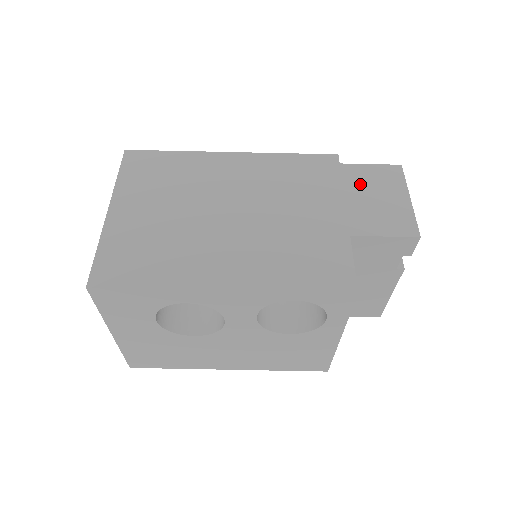
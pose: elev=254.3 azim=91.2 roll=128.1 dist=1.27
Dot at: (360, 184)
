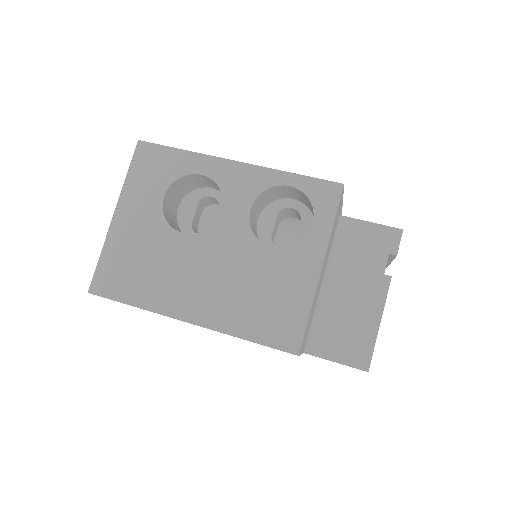
Dot at: occluded
